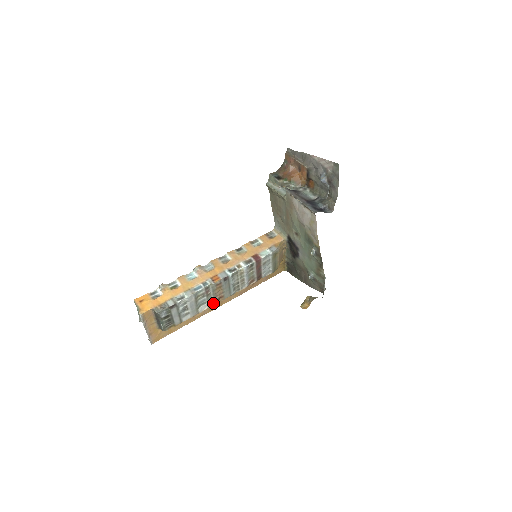
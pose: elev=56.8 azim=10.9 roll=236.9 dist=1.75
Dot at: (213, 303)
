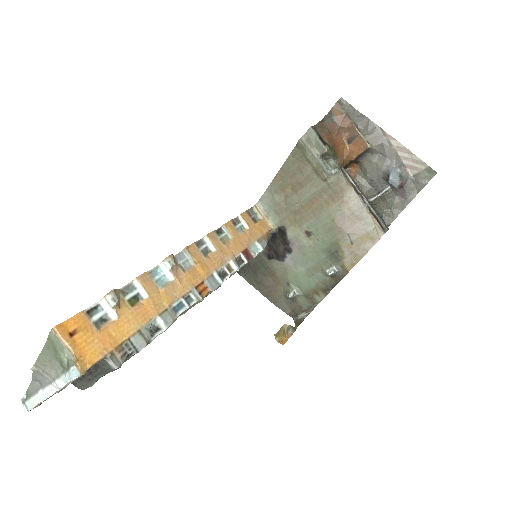
Dot at: occluded
